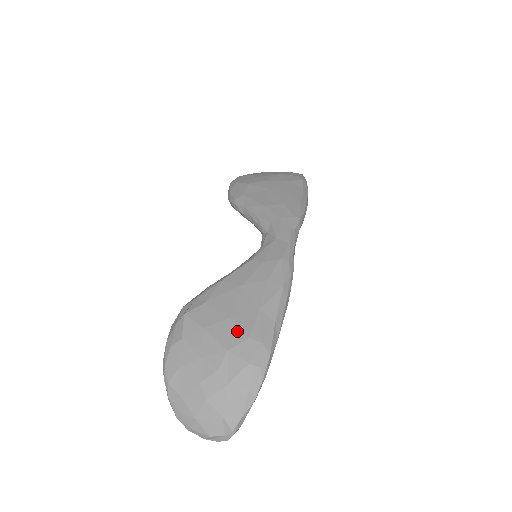
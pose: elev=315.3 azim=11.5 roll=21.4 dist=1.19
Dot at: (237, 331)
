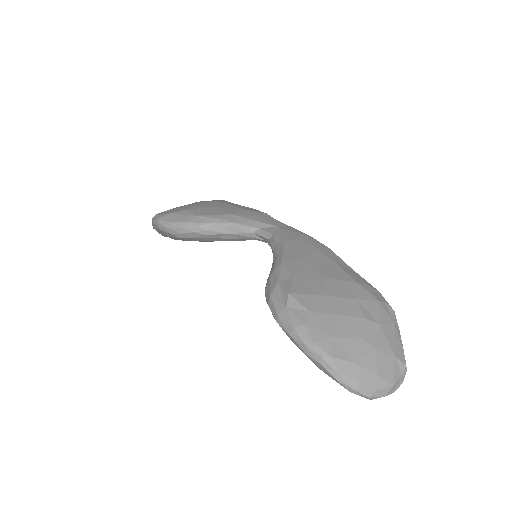
Dot at: (345, 284)
